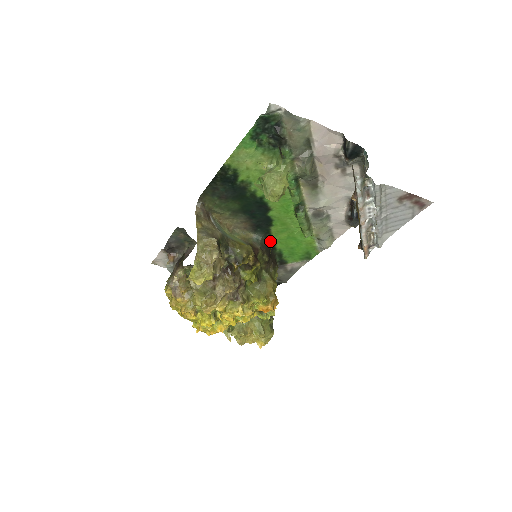
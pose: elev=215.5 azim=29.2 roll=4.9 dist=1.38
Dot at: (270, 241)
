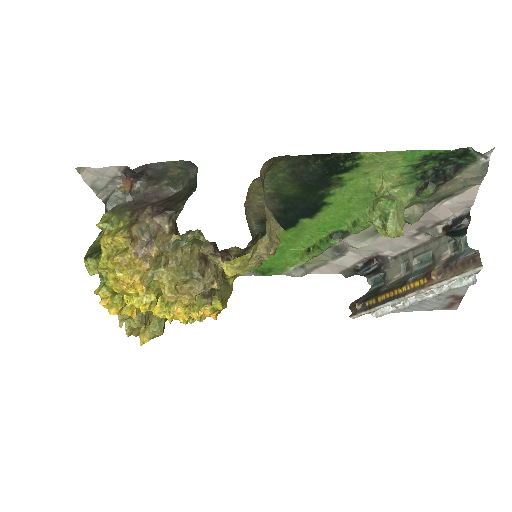
Dot at: occluded
